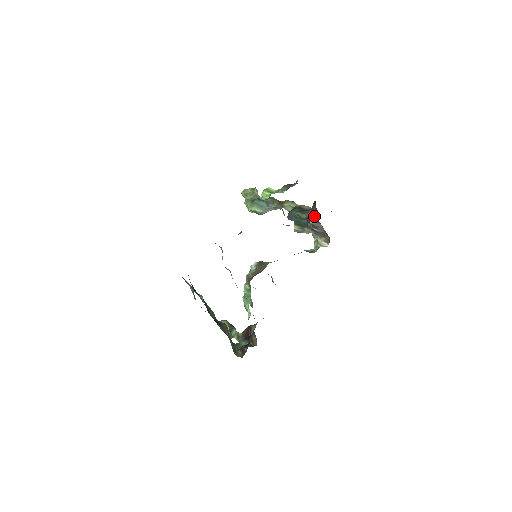
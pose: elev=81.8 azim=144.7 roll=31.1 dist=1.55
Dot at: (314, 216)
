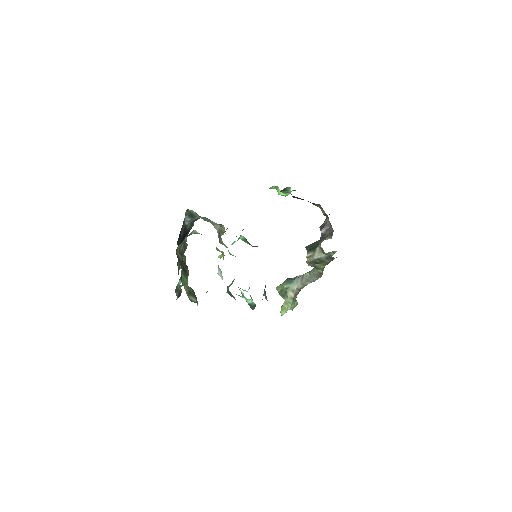
Dot at: occluded
